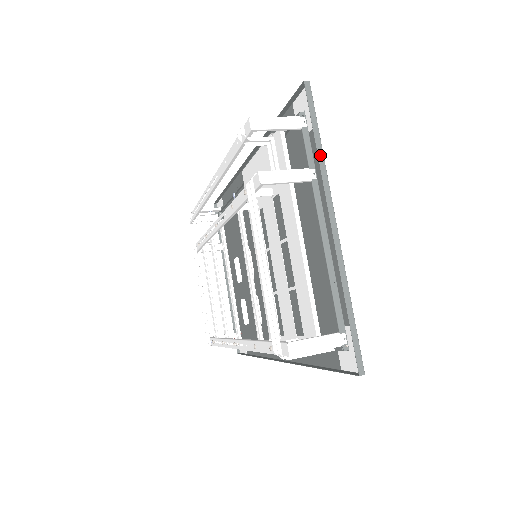
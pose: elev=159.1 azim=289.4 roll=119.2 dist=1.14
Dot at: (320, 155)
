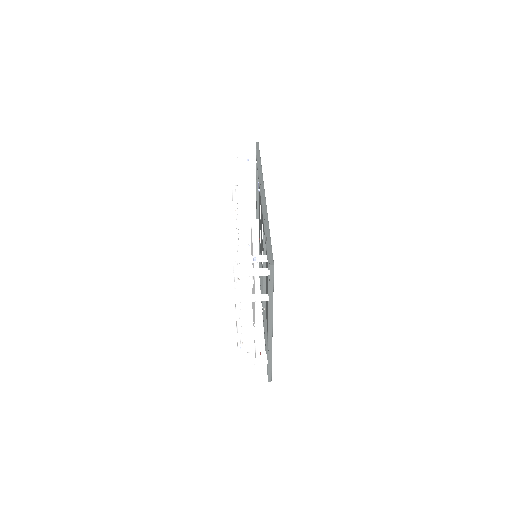
Dot at: (271, 302)
